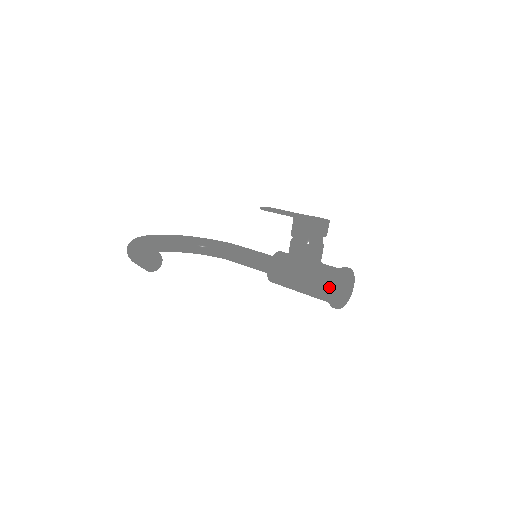
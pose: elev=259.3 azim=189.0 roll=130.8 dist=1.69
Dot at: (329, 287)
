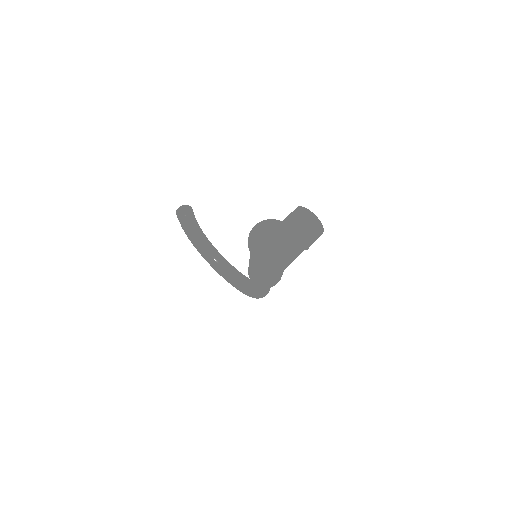
Dot at: (257, 226)
